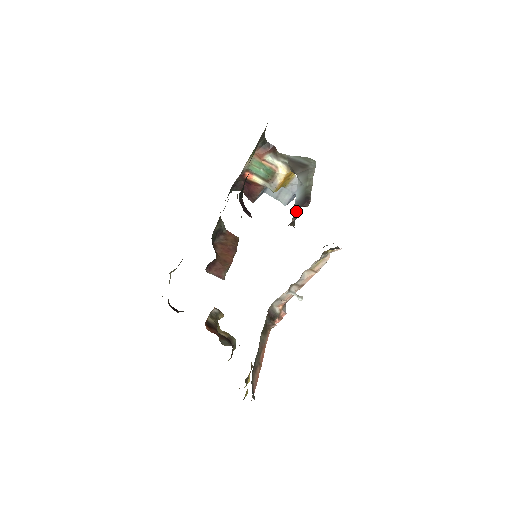
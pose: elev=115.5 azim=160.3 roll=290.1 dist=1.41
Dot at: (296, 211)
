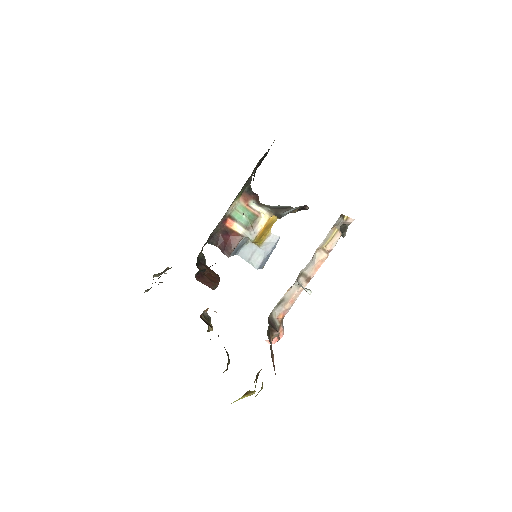
Dot at: occluded
